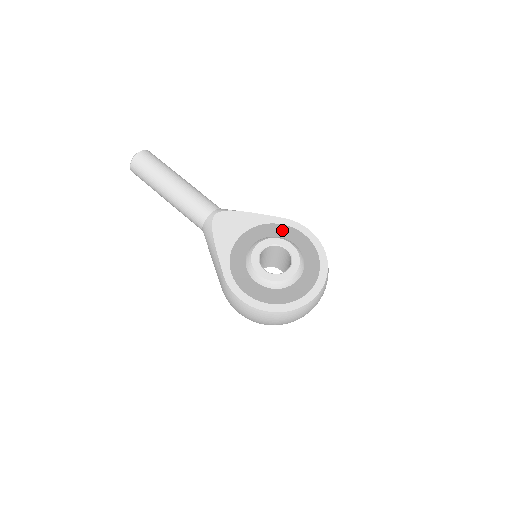
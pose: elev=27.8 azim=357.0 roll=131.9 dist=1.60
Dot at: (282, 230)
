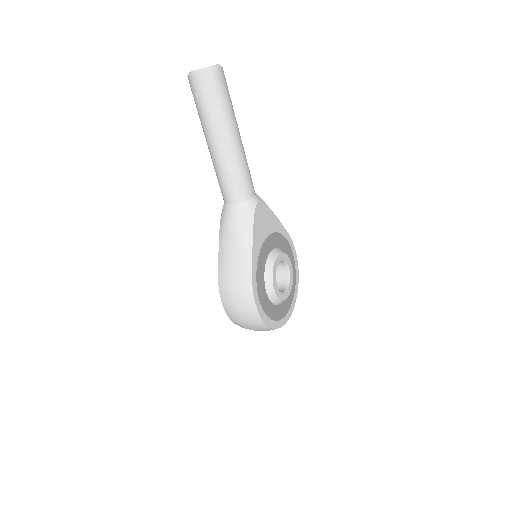
Dot at: (286, 245)
